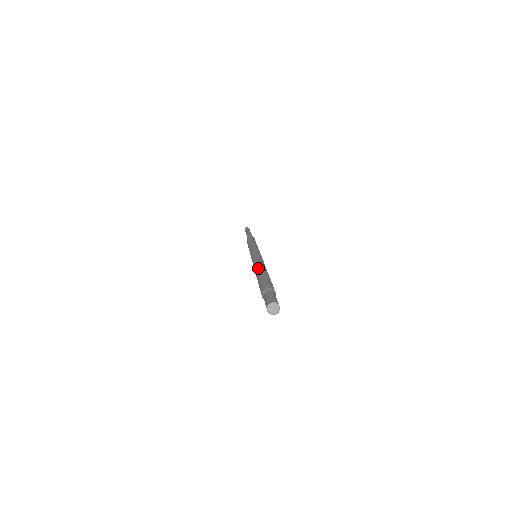
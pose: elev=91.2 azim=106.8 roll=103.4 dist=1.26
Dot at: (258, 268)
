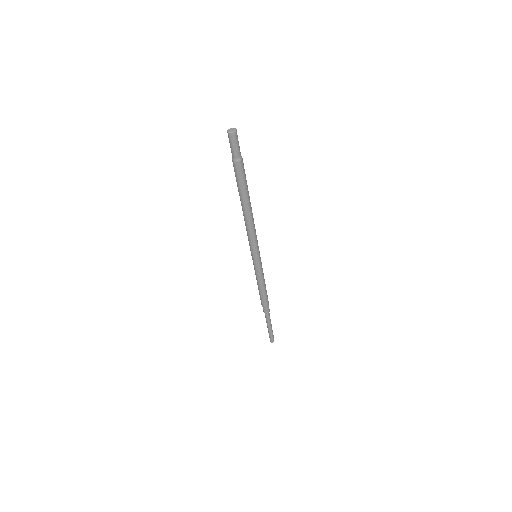
Dot at: occluded
